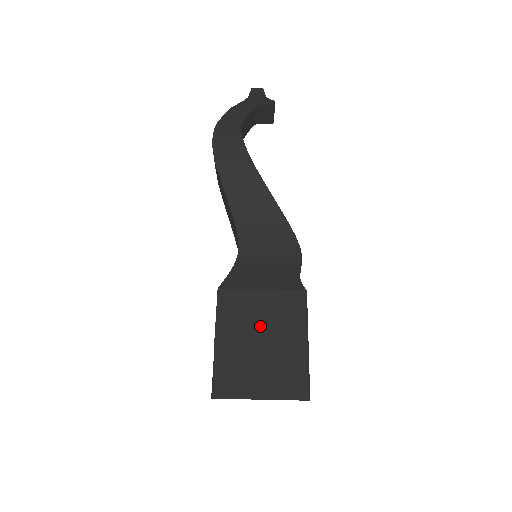
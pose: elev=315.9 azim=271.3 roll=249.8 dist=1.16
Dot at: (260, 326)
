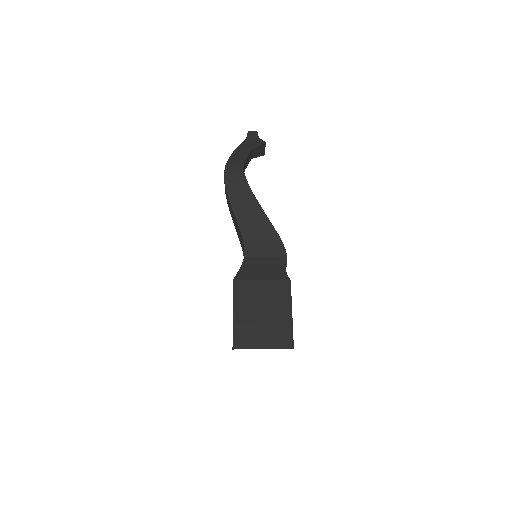
Dot at: (261, 304)
